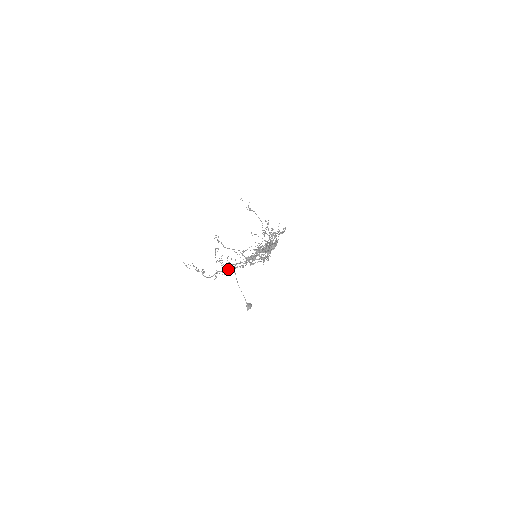
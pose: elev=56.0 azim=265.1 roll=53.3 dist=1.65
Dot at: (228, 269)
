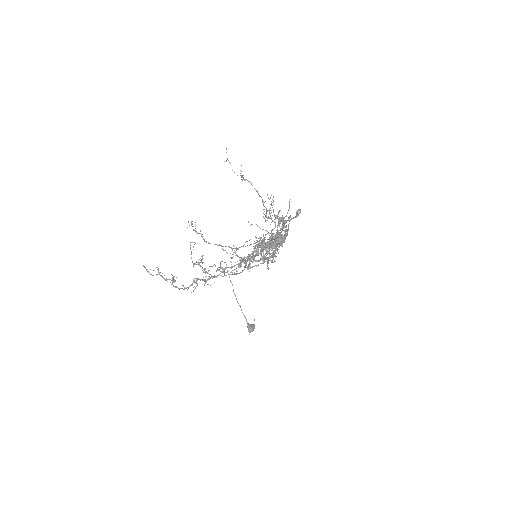
Dot at: (213, 276)
